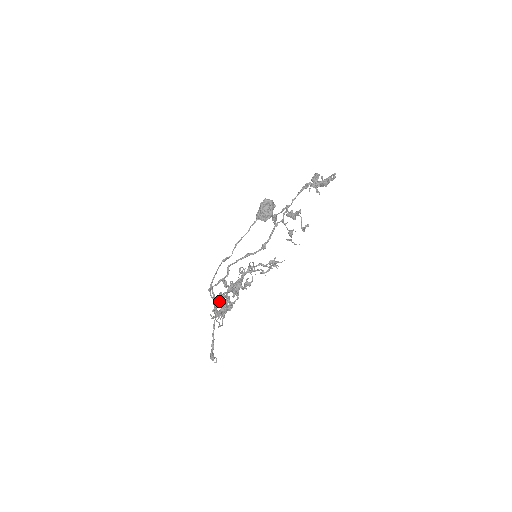
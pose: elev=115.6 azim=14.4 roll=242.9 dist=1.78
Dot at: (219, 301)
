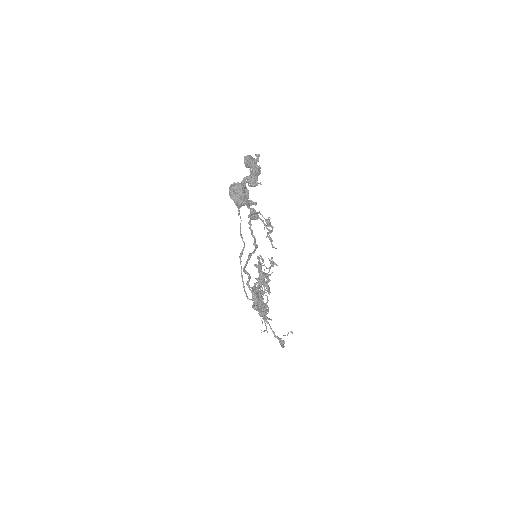
Dot at: occluded
